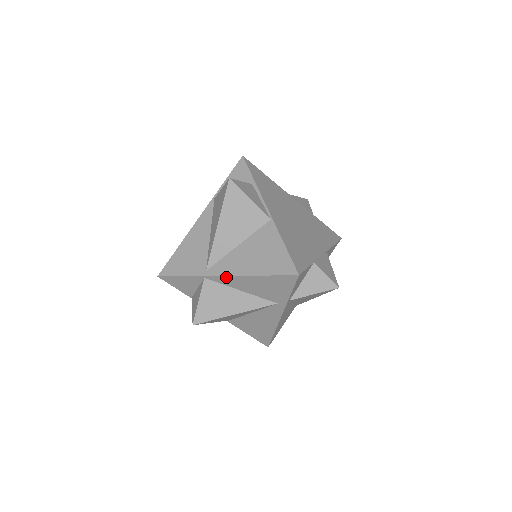
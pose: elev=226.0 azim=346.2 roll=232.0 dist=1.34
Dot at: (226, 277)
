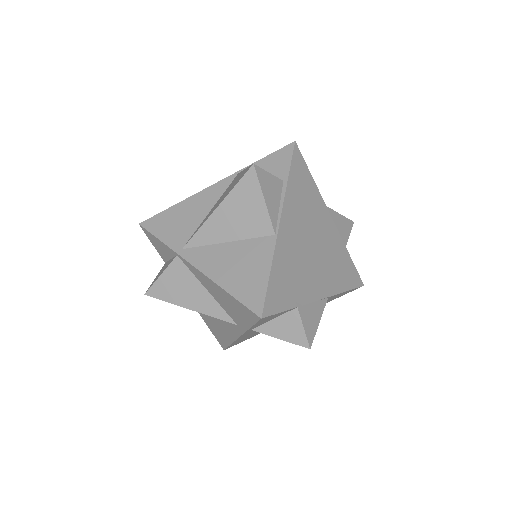
Dot at: (196, 269)
